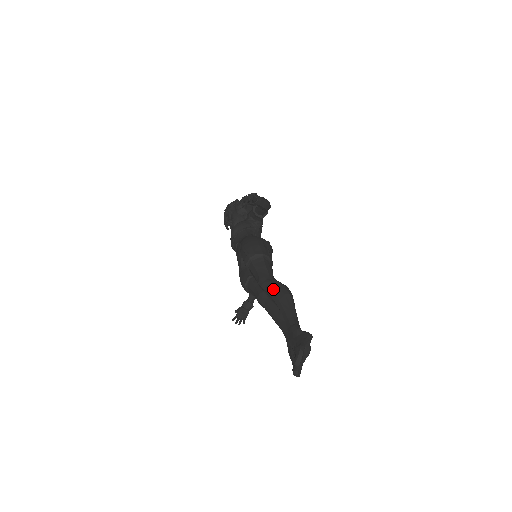
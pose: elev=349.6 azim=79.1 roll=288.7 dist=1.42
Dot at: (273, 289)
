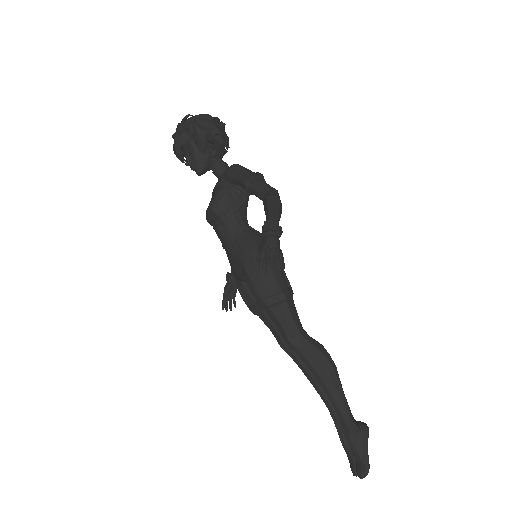
Dot at: (312, 362)
